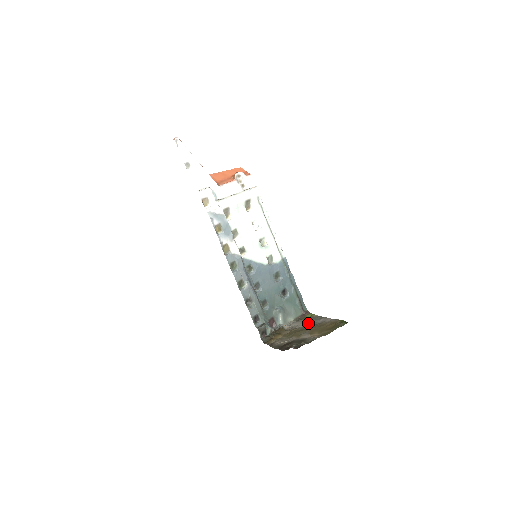
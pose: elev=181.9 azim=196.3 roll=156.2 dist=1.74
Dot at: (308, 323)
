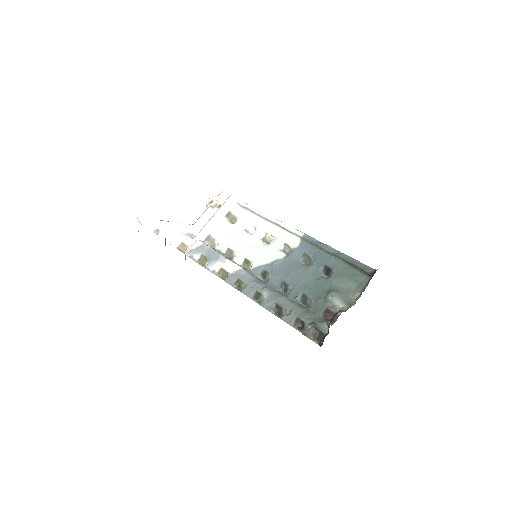
Dot at: occluded
